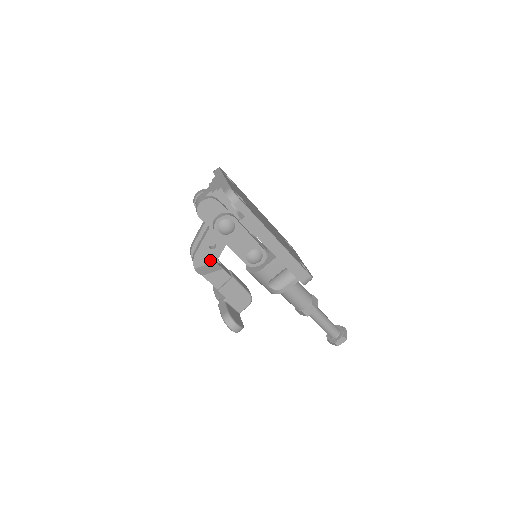
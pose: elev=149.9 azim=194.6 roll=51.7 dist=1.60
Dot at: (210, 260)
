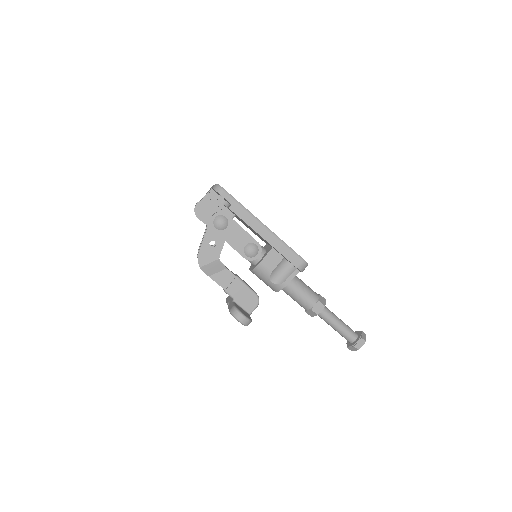
Dot at: (213, 258)
